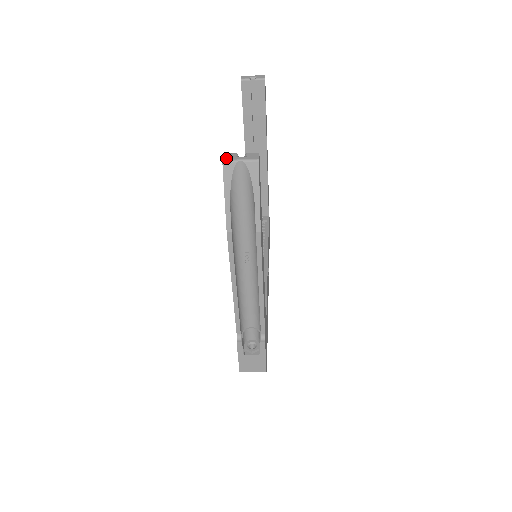
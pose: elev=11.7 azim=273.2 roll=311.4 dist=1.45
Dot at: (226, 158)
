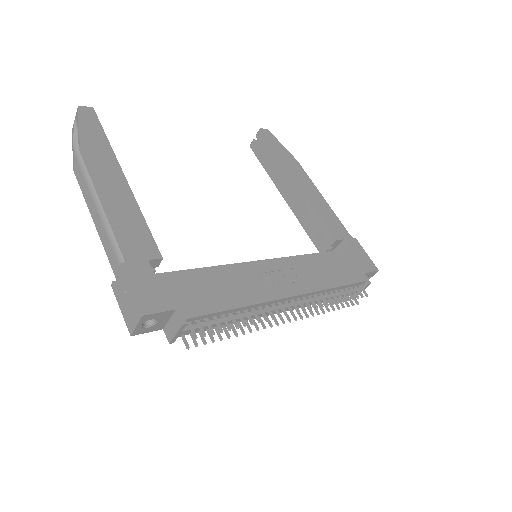
Dot at: occluded
